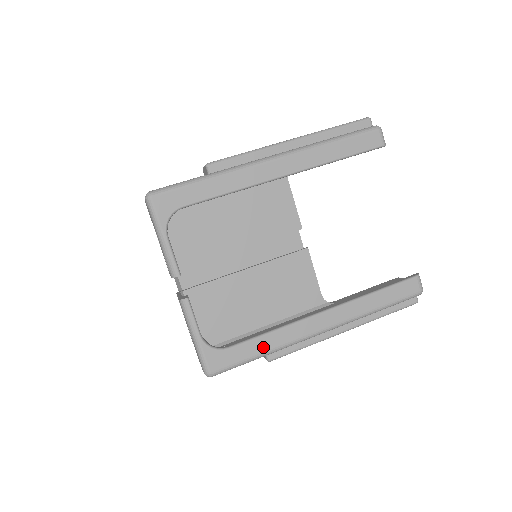
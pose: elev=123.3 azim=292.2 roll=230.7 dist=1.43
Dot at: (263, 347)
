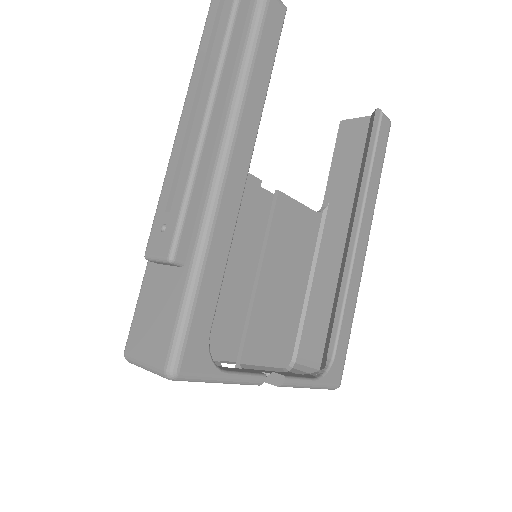
Dot at: (349, 318)
